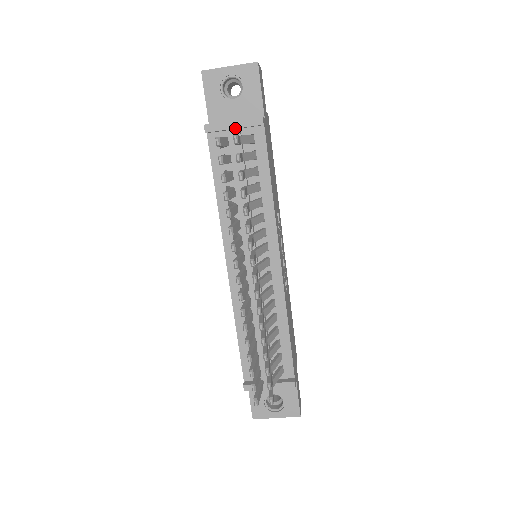
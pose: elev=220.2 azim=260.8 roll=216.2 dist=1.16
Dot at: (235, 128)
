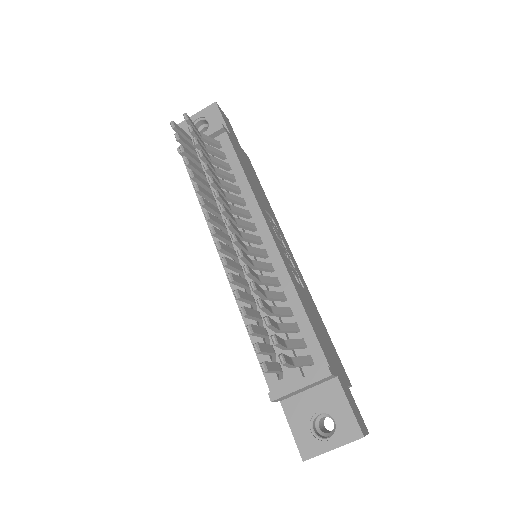
Dot at: occluded
